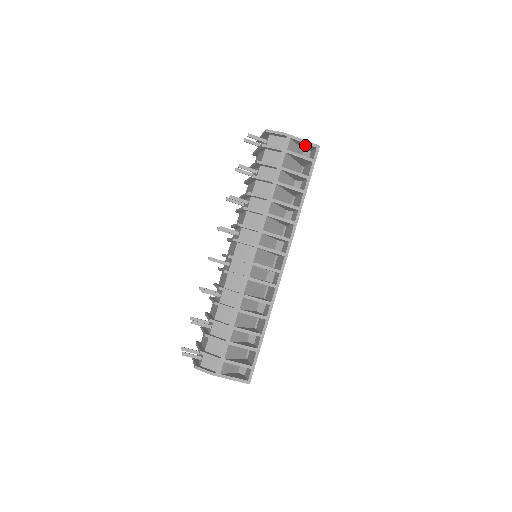
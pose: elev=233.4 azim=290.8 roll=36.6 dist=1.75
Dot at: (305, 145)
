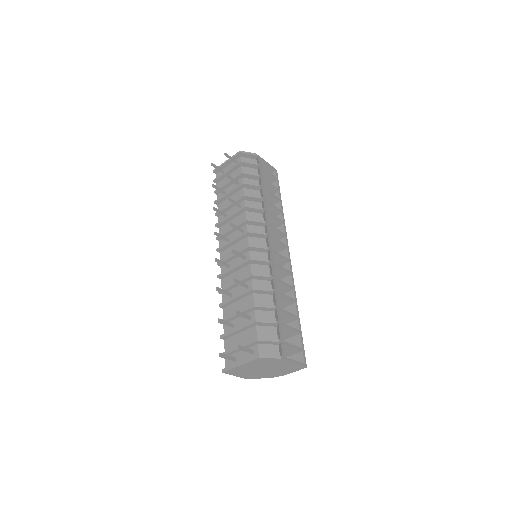
Dot at: (266, 168)
